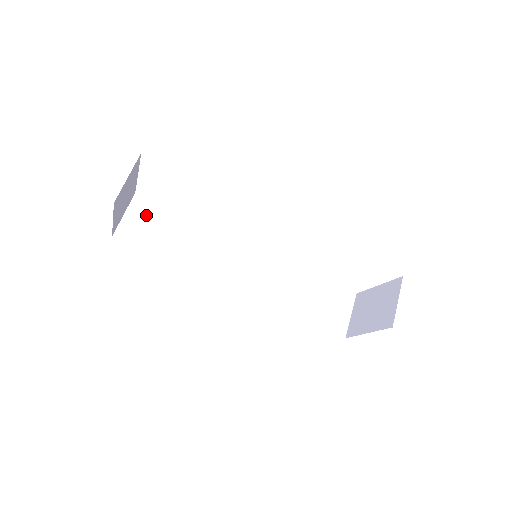
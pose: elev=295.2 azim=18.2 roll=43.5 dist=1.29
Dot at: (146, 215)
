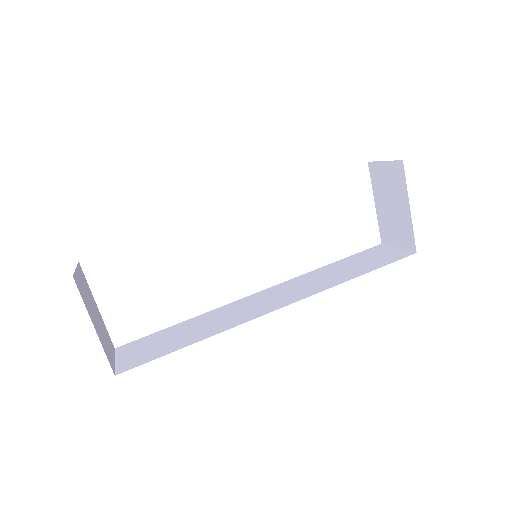
Dot at: (138, 347)
